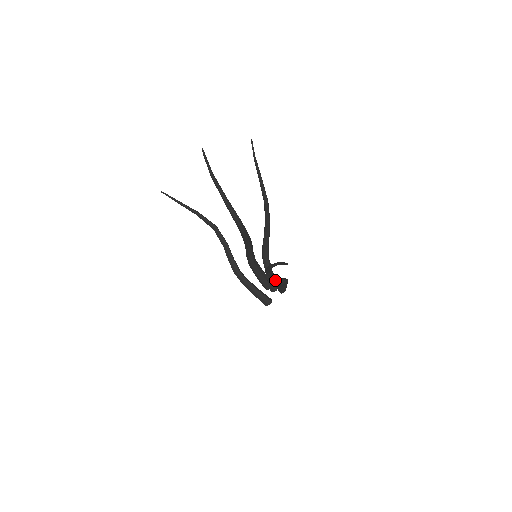
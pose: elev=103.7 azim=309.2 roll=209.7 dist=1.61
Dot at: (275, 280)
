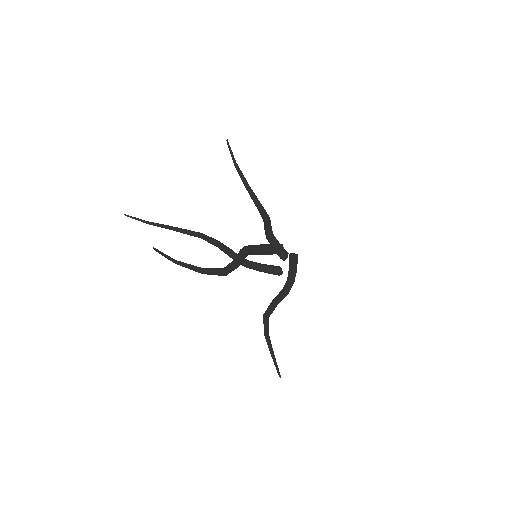
Dot at: (278, 303)
